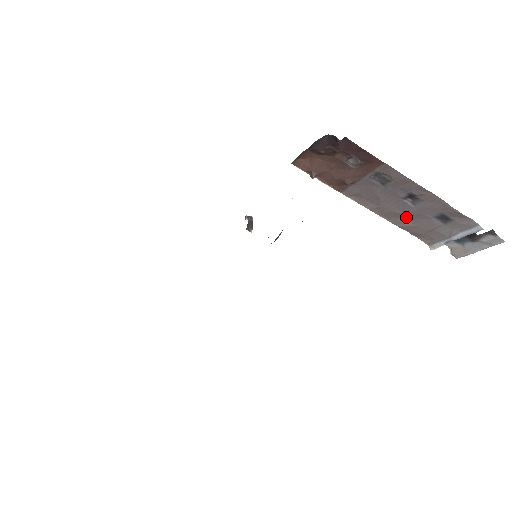
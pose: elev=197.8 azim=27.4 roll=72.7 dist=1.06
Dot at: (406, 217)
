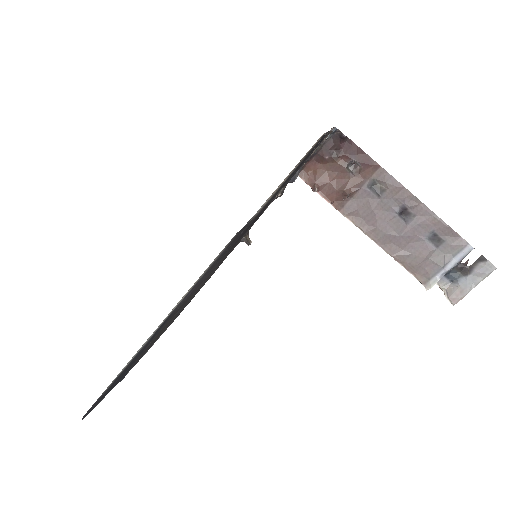
Dot at: (400, 242)
